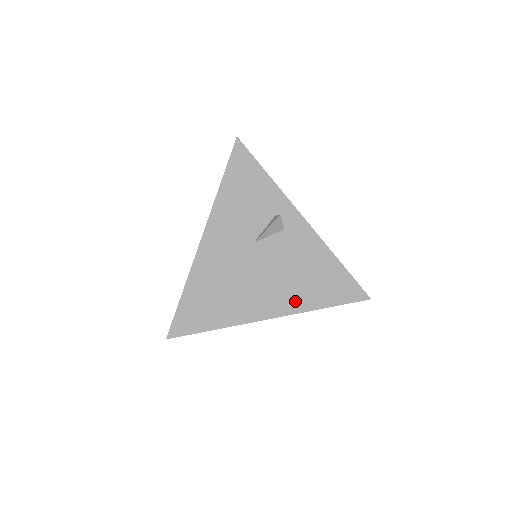
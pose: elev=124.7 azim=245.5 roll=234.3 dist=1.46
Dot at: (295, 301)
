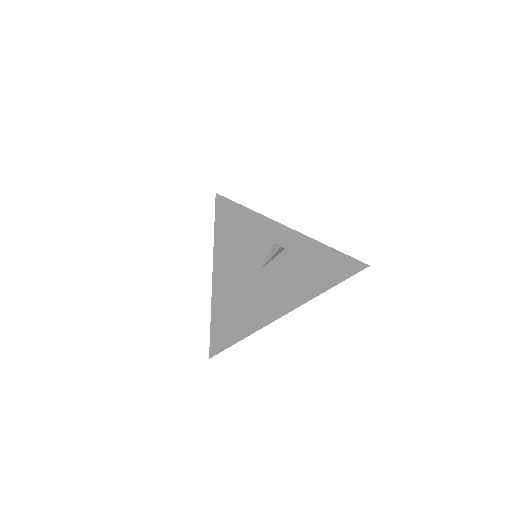
Dot at: (307, 293)
